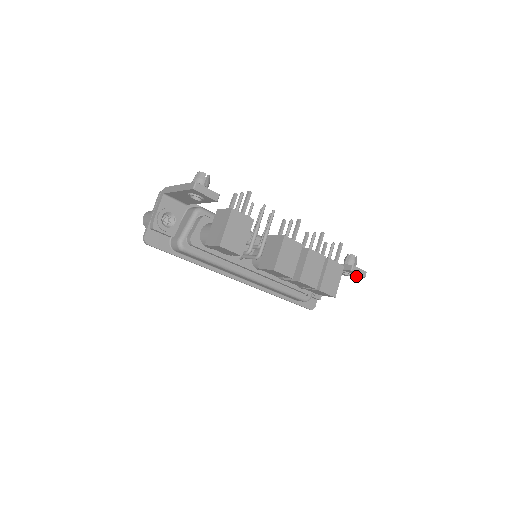
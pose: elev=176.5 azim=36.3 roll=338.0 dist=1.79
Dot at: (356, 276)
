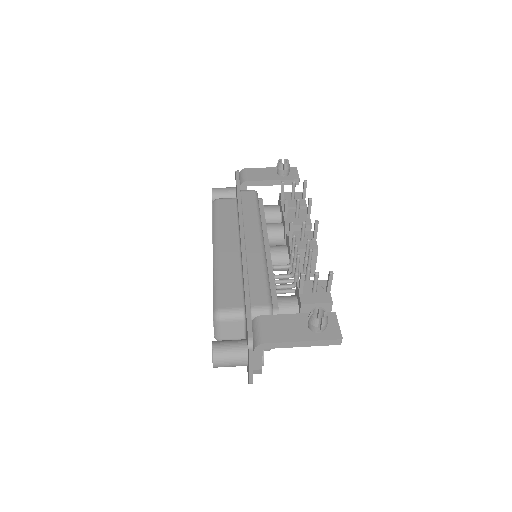
Dot at: occluded
